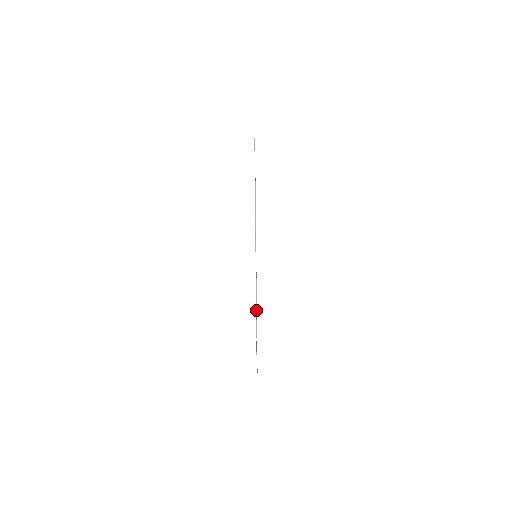
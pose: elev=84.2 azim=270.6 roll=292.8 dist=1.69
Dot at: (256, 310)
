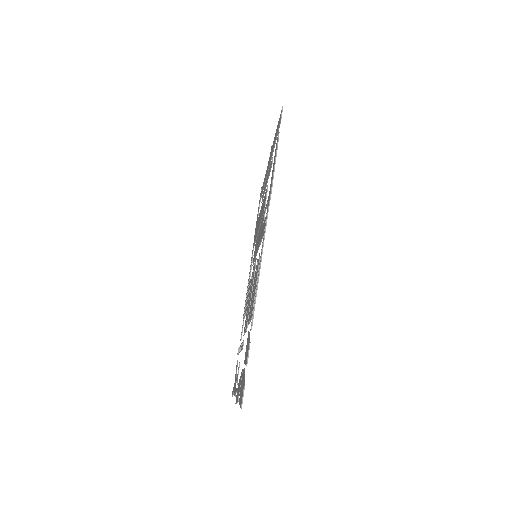
Dot at: (251, 329)
